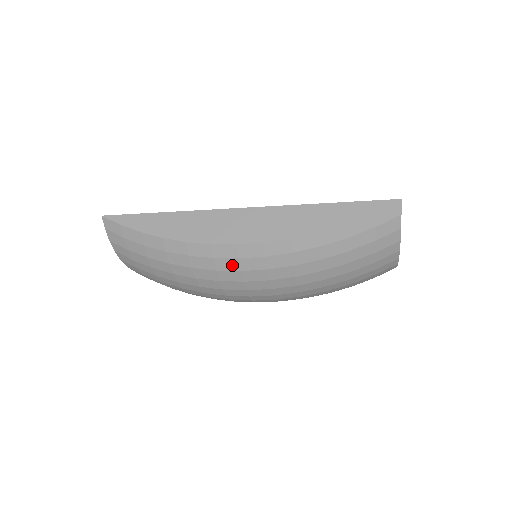
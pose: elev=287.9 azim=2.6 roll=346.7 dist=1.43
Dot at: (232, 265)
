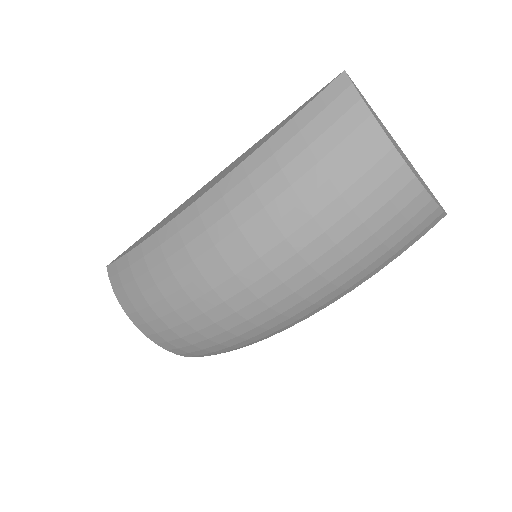
Dot at: (196, 228)
